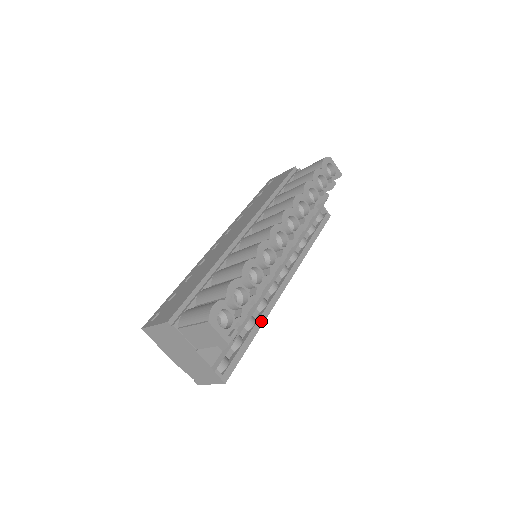
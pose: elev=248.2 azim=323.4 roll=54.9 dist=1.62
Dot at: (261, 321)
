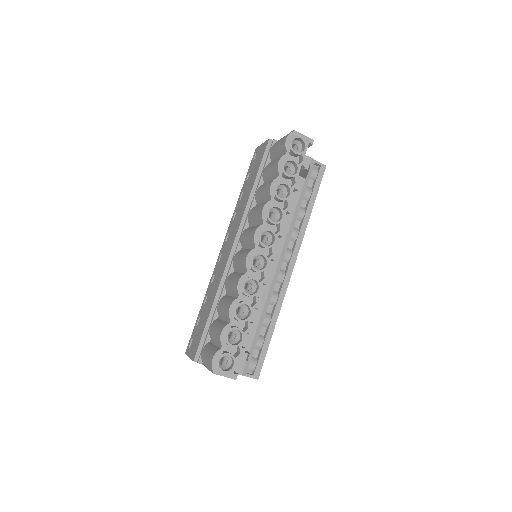
Dot at: (276, 315)
